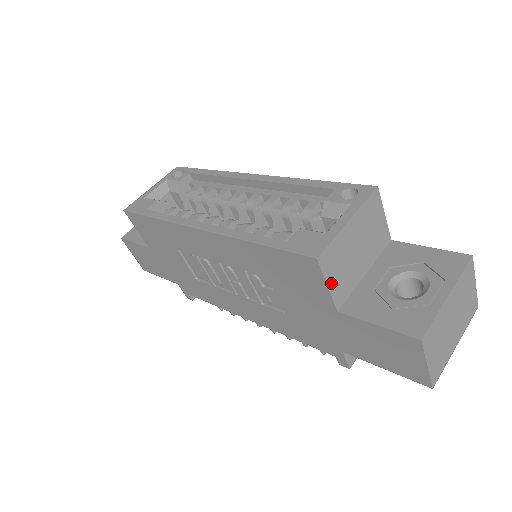
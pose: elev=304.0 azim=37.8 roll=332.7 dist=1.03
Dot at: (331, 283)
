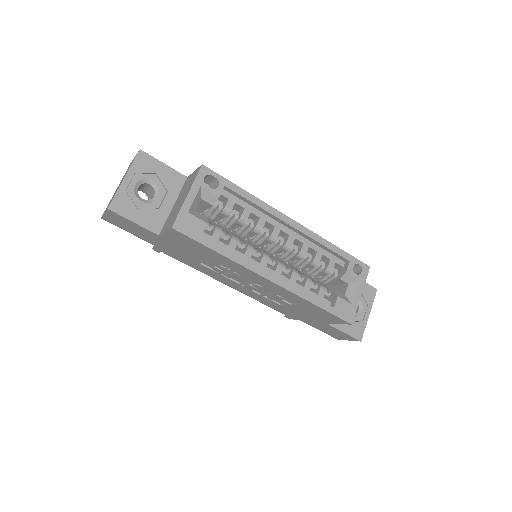
Dot at: occluded
